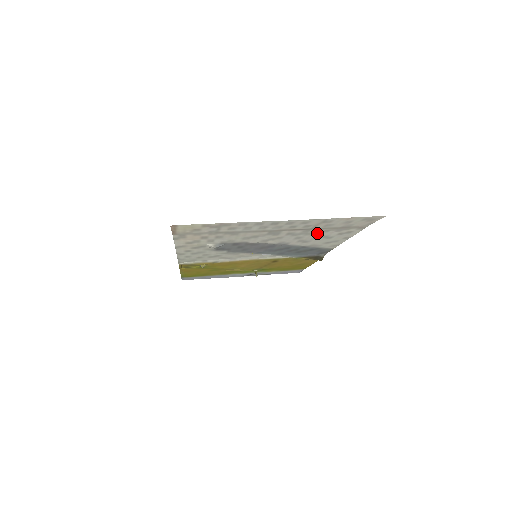
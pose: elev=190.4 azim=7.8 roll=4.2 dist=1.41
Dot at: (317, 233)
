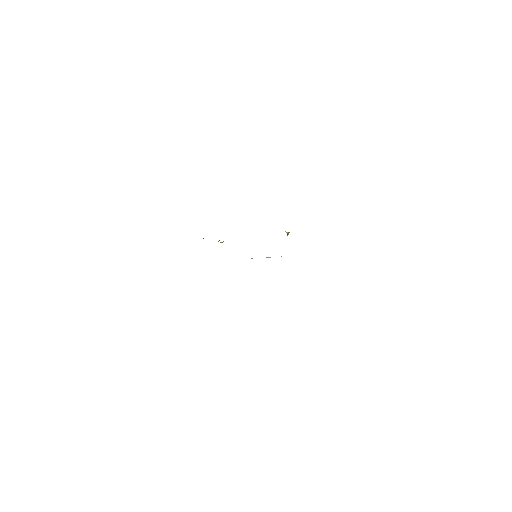
Dot at: occluded
